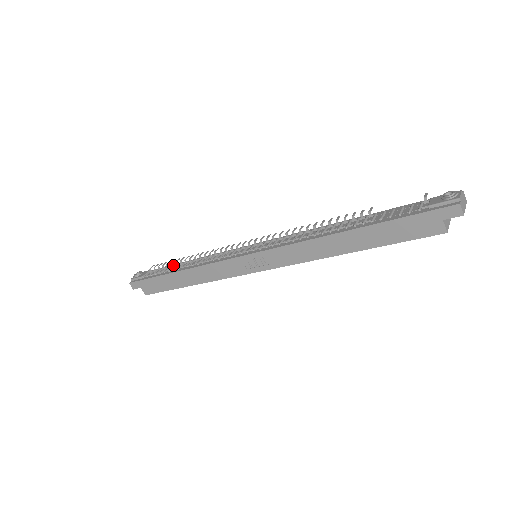
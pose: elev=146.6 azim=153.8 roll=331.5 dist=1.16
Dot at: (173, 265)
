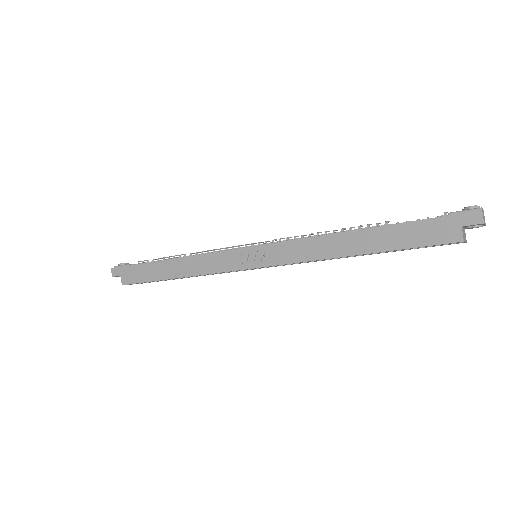
Dot at: occluded
